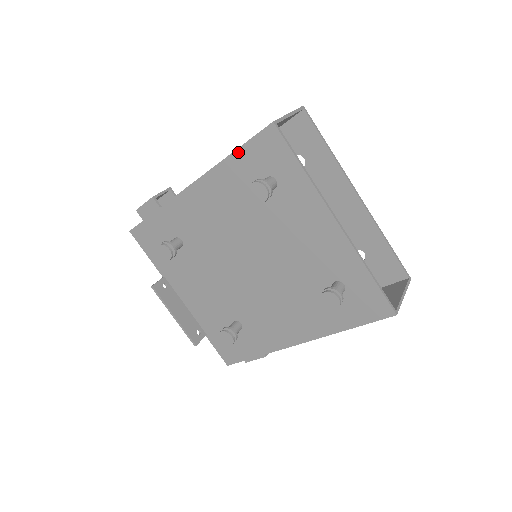
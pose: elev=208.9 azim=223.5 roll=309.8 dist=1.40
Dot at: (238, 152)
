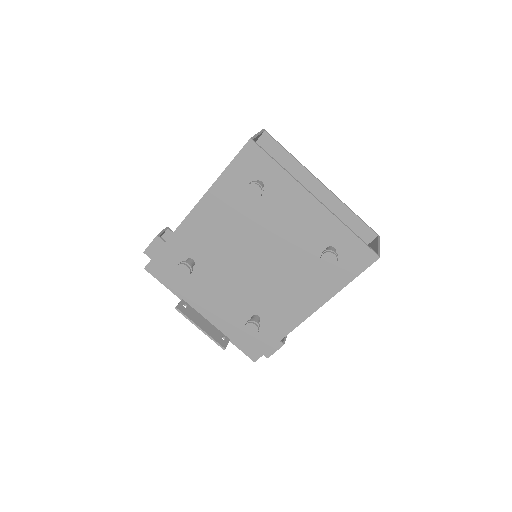
Dot at: (228, 170)
